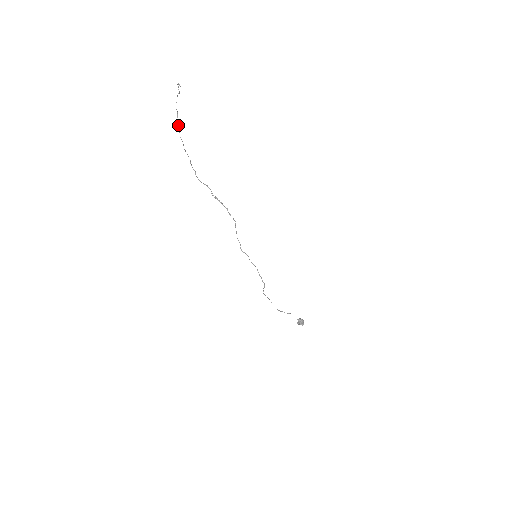
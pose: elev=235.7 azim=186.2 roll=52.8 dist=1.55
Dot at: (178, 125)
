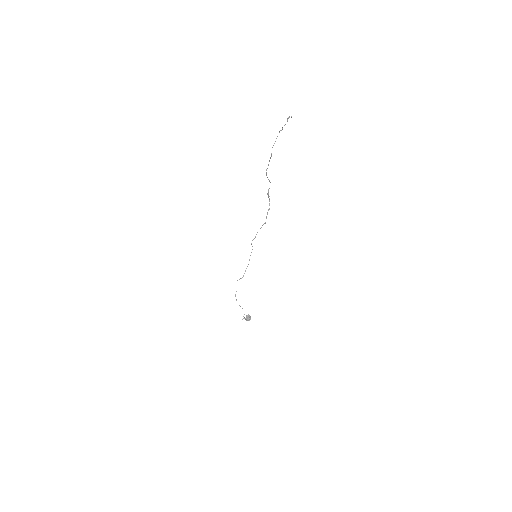
Dot at: (282, 129)
